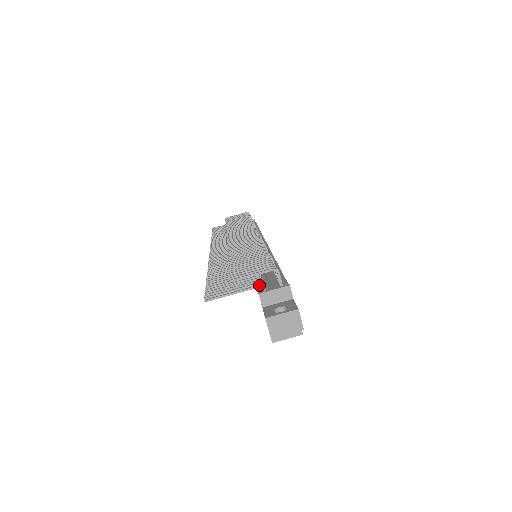
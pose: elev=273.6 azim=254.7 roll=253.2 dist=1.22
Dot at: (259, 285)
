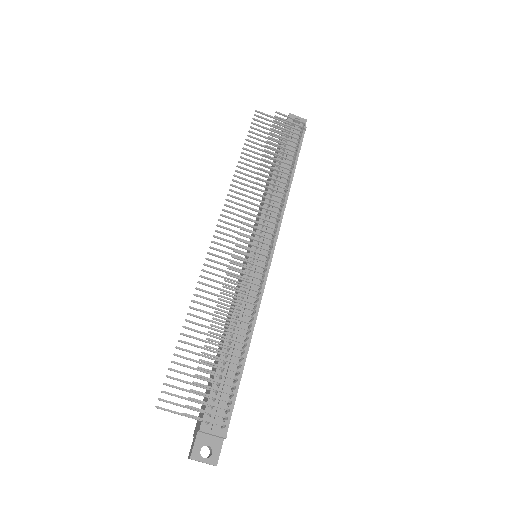
Dot at: (205, 422)
